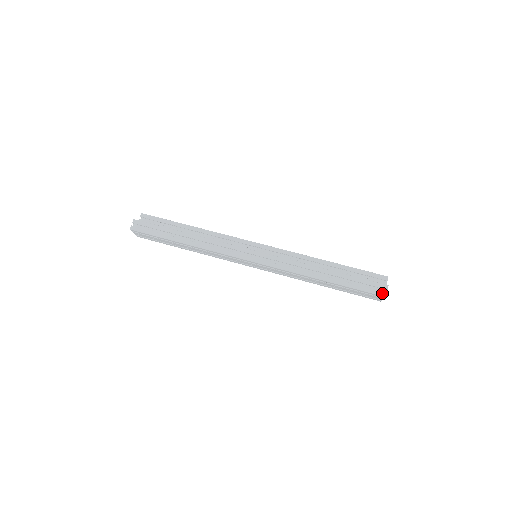
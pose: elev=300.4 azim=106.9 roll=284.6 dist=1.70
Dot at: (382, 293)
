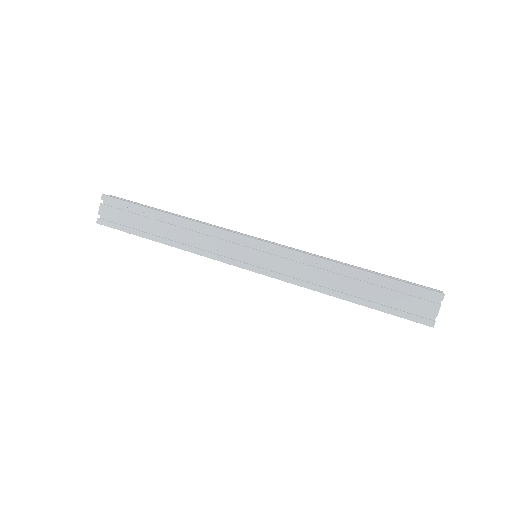
Dot at: (438, 291)
